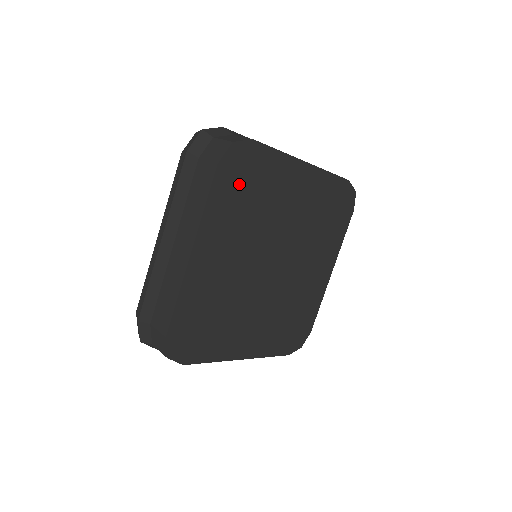
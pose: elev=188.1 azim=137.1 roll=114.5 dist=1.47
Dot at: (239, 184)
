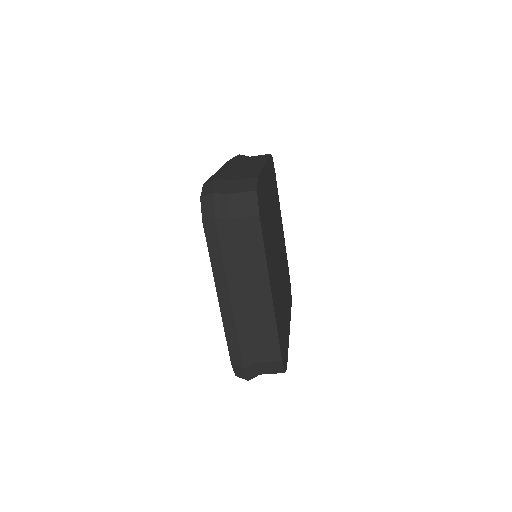
Dot at: (264, 217)
